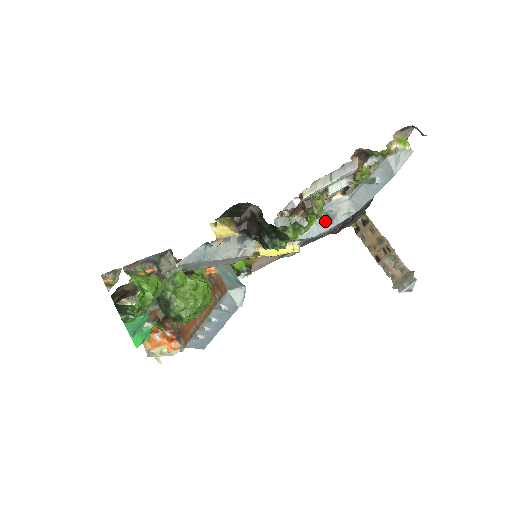
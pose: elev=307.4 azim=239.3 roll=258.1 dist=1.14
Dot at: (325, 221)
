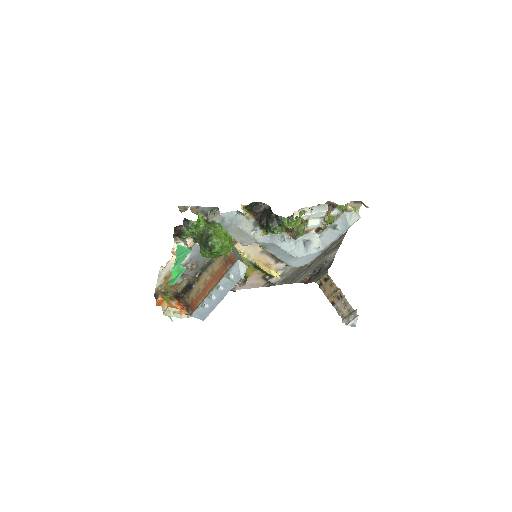
Dot at: (303, 248)
